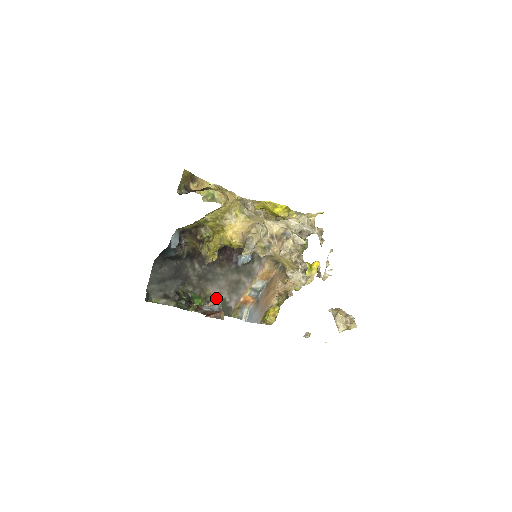
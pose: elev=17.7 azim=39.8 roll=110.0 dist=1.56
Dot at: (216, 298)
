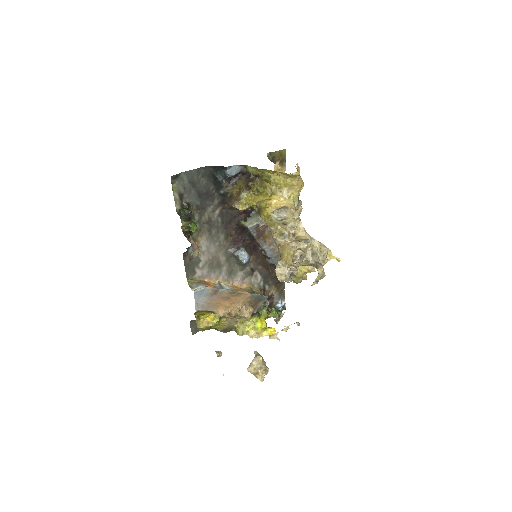
Dot at: occluded
